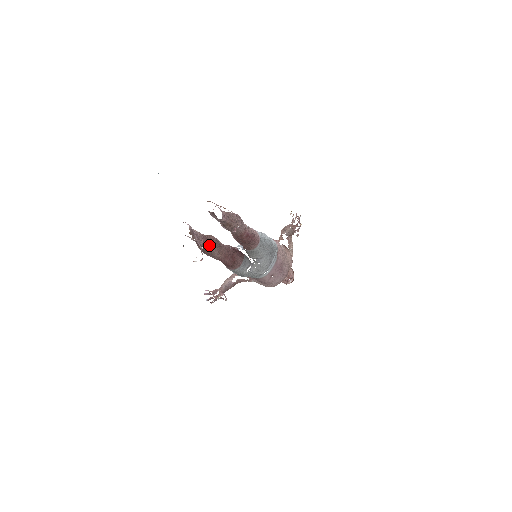
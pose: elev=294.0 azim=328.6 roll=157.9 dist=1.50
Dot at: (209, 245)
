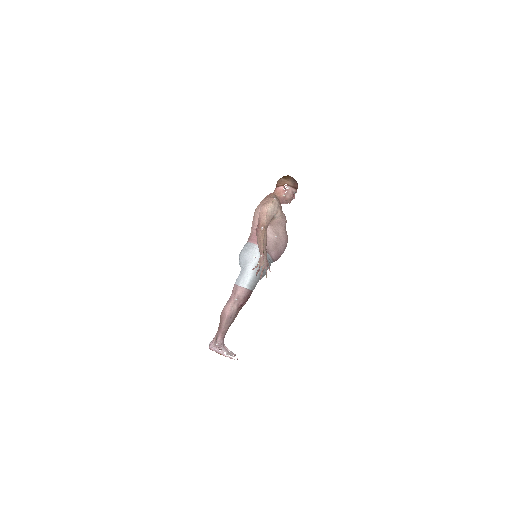
Dot at: occluded
